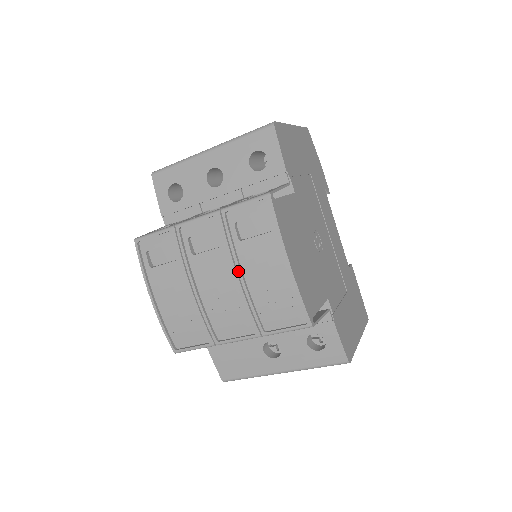
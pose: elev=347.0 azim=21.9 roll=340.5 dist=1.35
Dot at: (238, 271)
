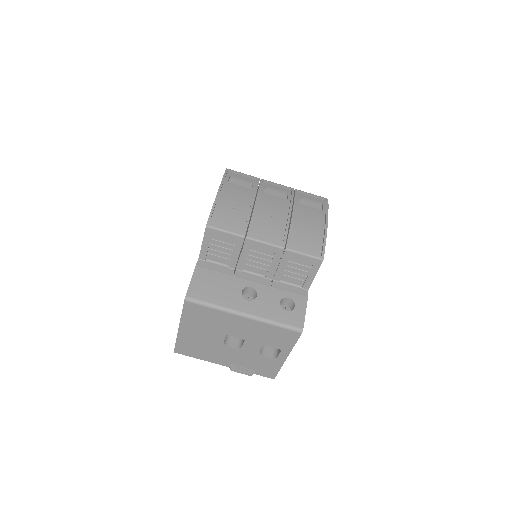
Dot at: (293, 211)
